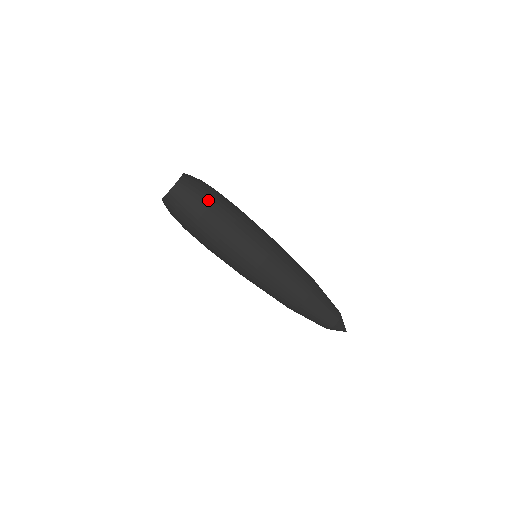
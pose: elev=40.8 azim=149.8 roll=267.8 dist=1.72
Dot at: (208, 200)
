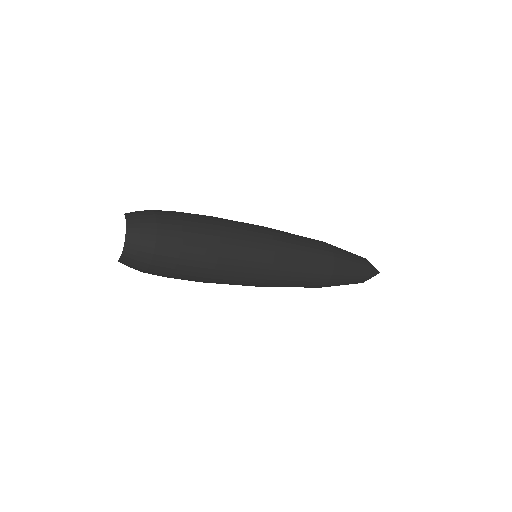
Dot at: (175, 248)
